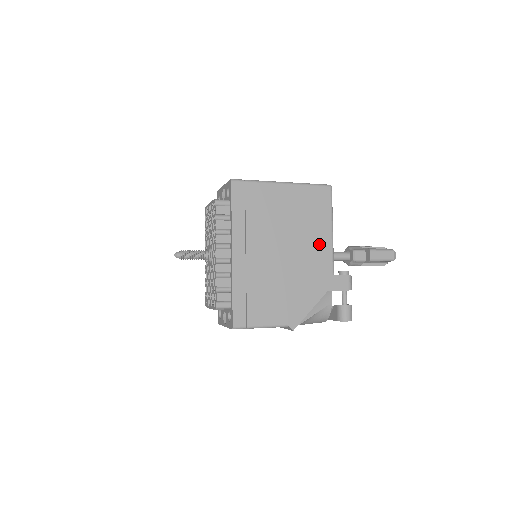
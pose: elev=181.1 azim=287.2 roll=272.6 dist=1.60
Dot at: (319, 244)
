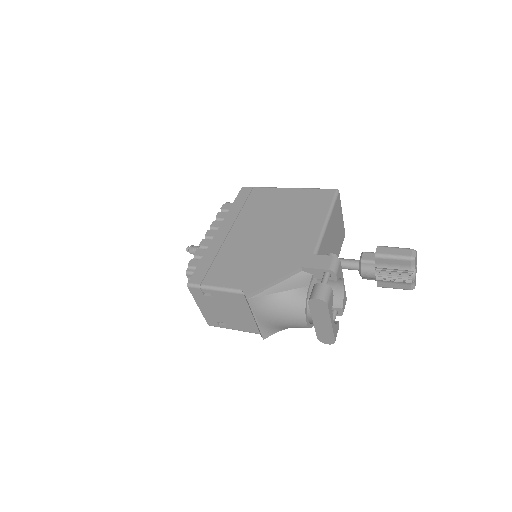
Dot at: (307, 229)
